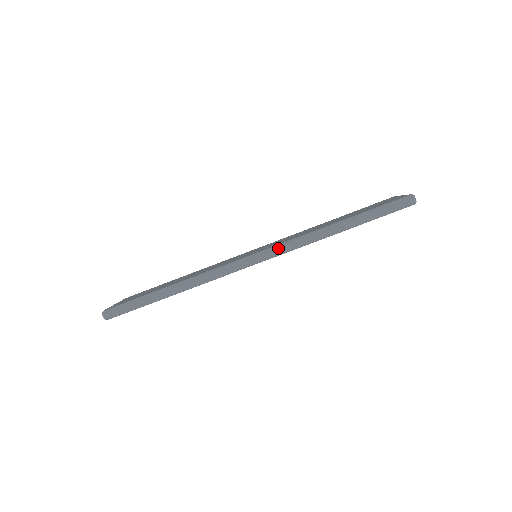
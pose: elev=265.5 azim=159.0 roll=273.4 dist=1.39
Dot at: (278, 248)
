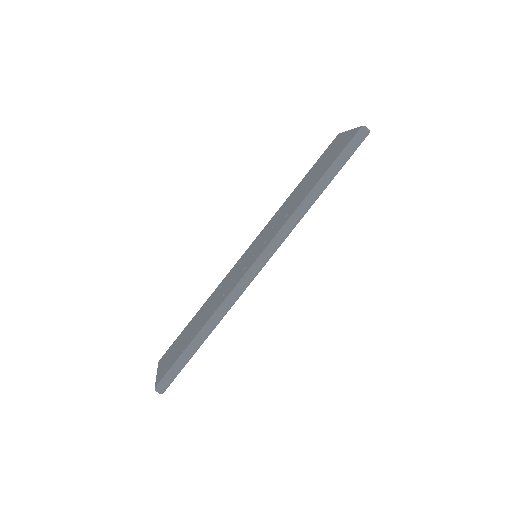
Dot at: (277, 239)
